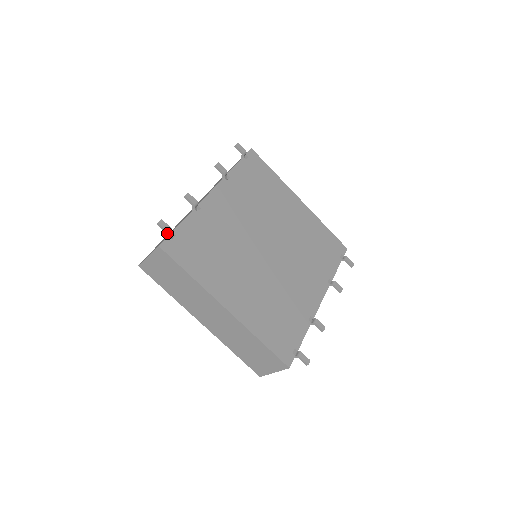
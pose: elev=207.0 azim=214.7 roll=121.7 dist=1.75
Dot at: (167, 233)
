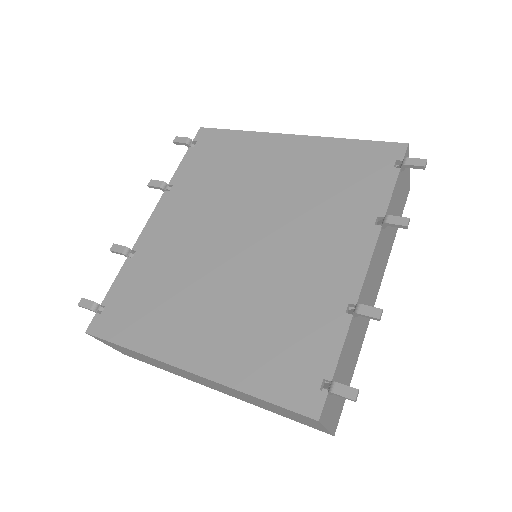
Dot at: occluded
